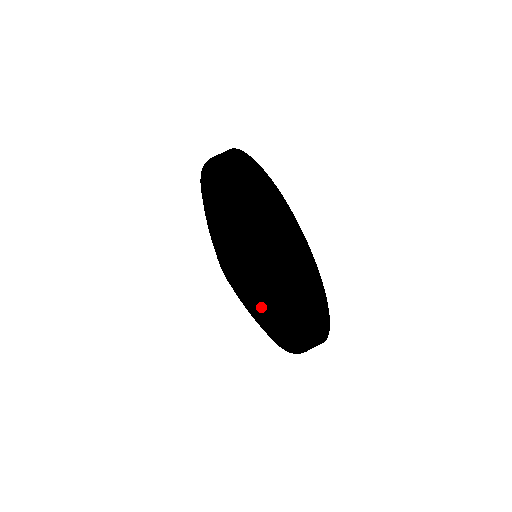
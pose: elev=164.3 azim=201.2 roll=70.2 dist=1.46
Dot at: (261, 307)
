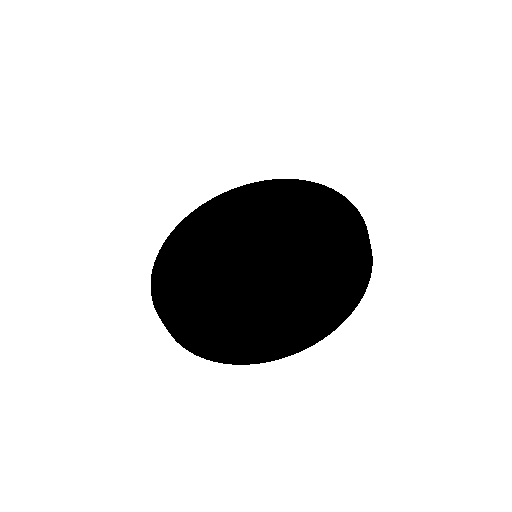
Dot at: (305, 249)
